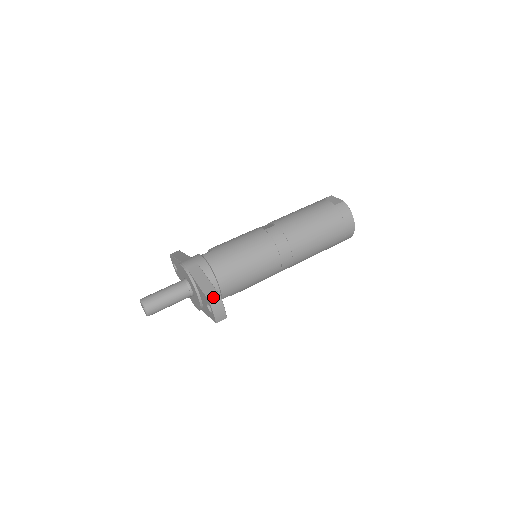
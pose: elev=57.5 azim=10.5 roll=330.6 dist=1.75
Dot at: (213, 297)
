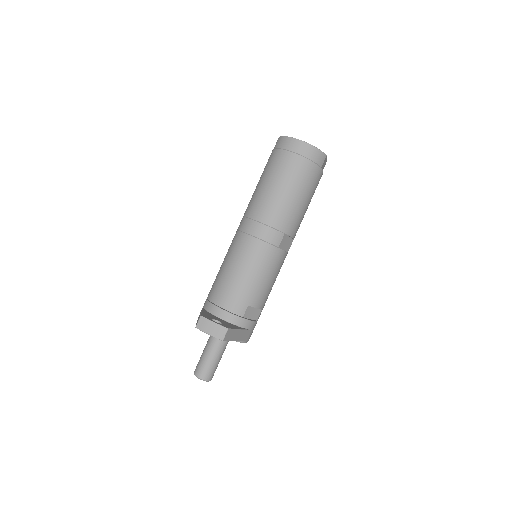
Dot at: (197, 322)
